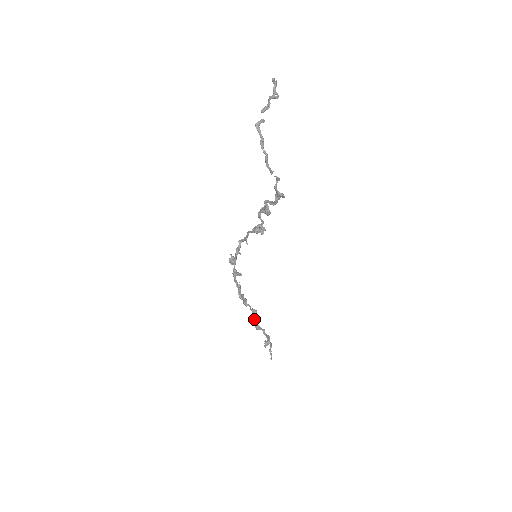
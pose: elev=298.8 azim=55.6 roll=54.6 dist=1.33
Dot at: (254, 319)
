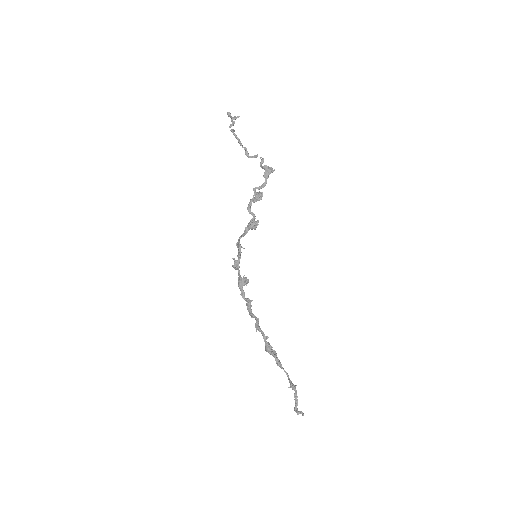
Dot at: (271, 351)
